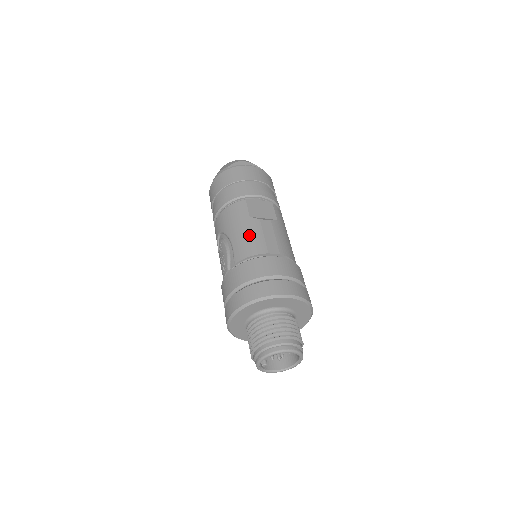
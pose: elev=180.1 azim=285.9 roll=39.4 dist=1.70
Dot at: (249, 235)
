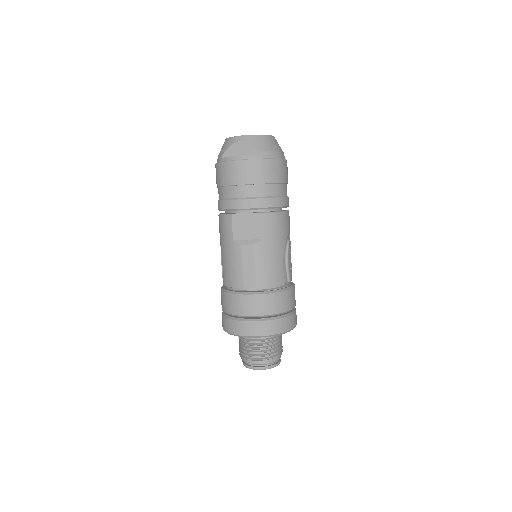
Dot at: (231, 263)
